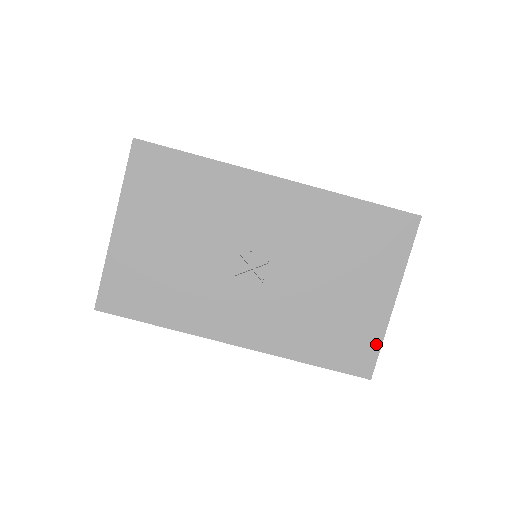
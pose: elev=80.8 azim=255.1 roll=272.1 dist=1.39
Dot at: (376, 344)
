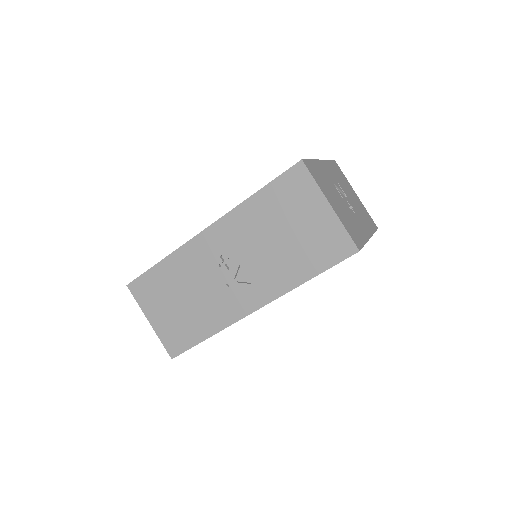
Dot at: occluded
